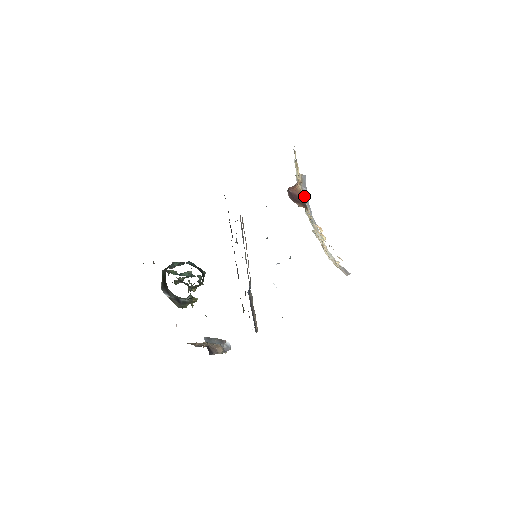
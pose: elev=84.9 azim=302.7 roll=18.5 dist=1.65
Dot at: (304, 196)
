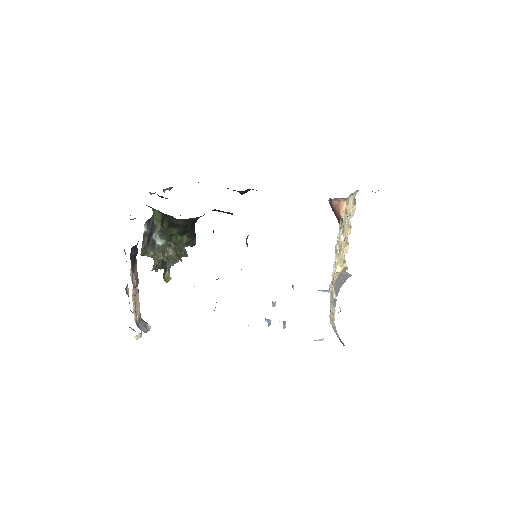
Dot at: (339, 281)
